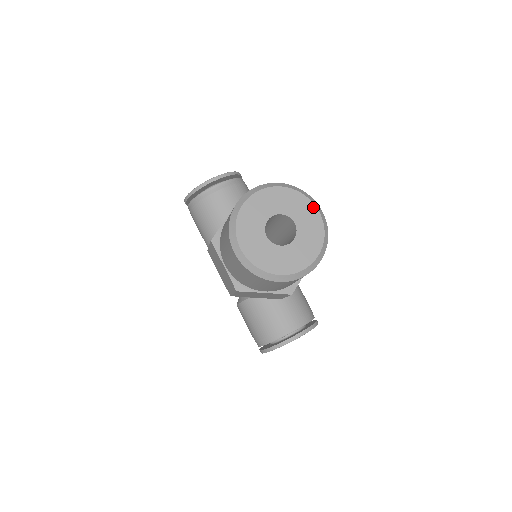
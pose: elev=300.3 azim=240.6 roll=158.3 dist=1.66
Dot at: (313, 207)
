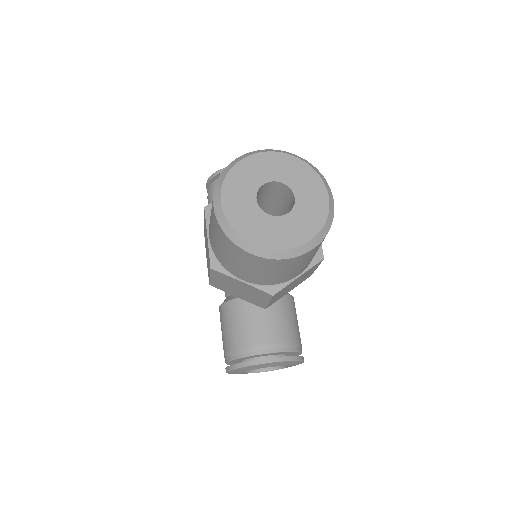
Dot at: (323, 188)
